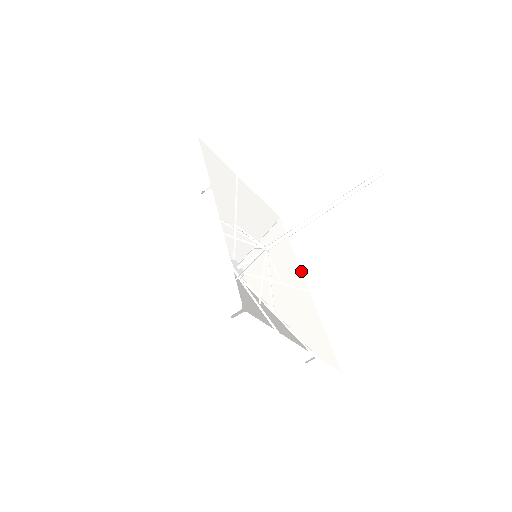
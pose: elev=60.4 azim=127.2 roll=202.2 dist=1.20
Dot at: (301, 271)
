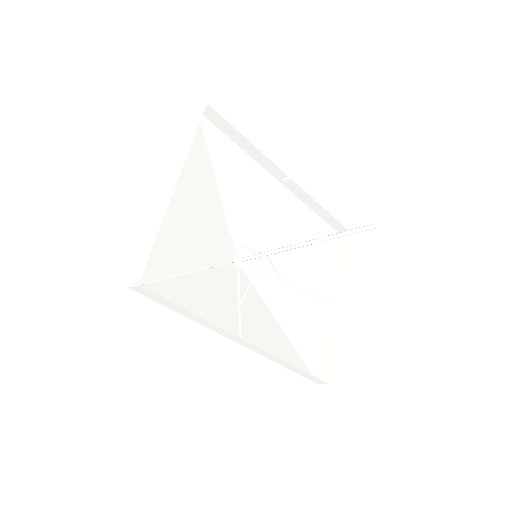
Dot at: (261, 166)
